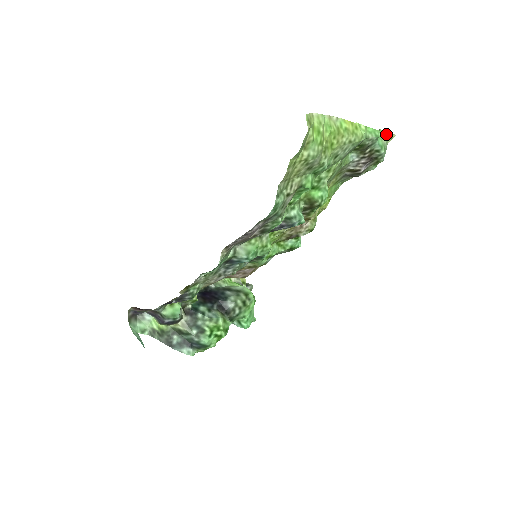
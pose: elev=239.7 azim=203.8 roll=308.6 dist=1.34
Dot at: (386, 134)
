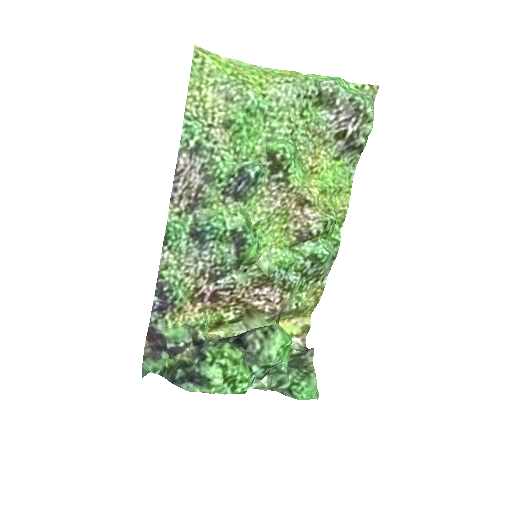
Dot at: (363, 87)
